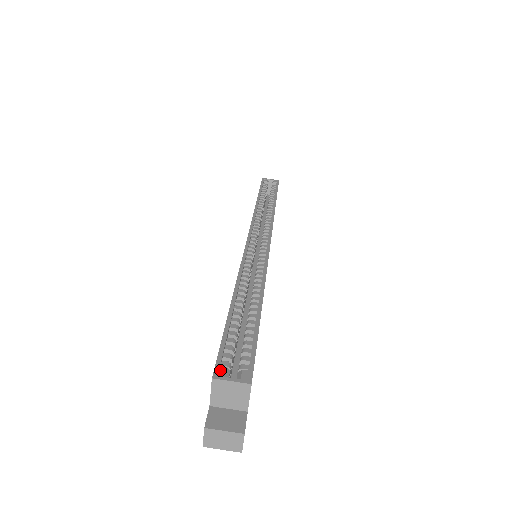
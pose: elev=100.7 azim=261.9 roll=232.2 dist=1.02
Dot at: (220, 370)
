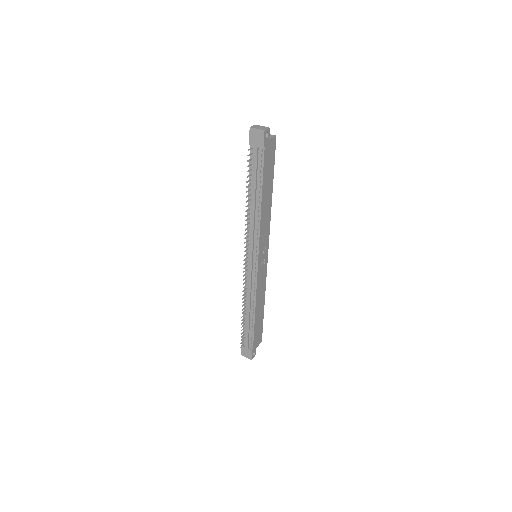
Dot at: occluded
